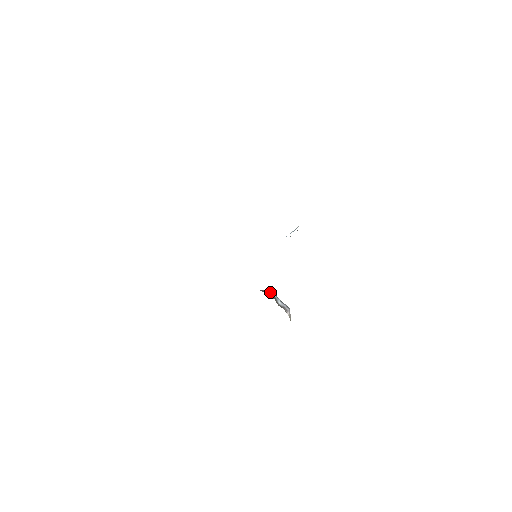
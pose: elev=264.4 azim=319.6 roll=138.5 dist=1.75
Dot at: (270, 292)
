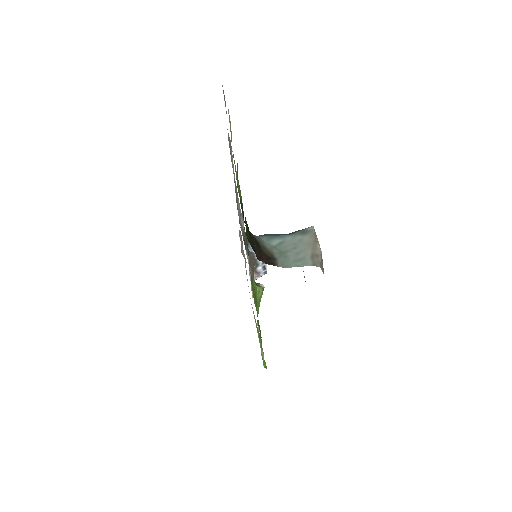
Dot at: occluded
